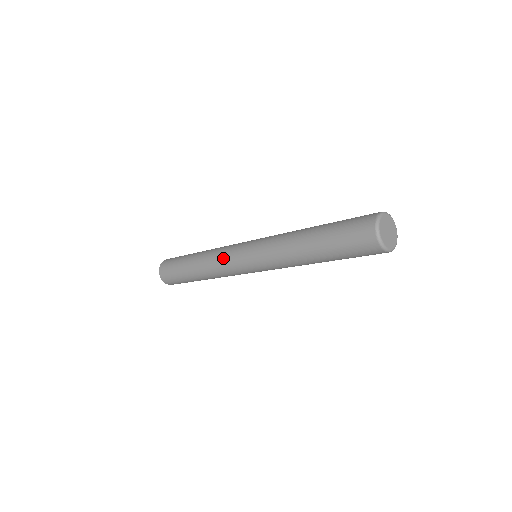
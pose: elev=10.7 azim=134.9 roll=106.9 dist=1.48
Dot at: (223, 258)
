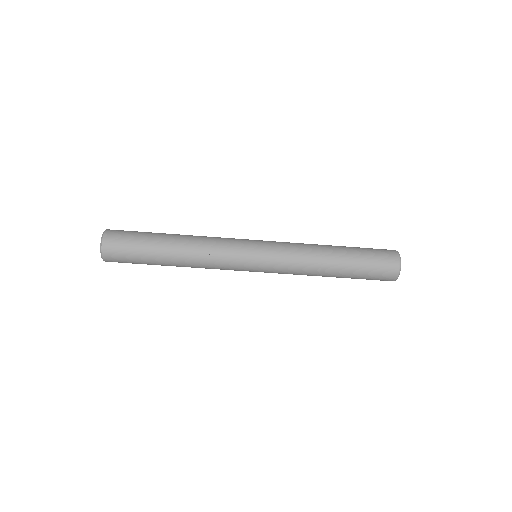
Dot at: (225, 248)
